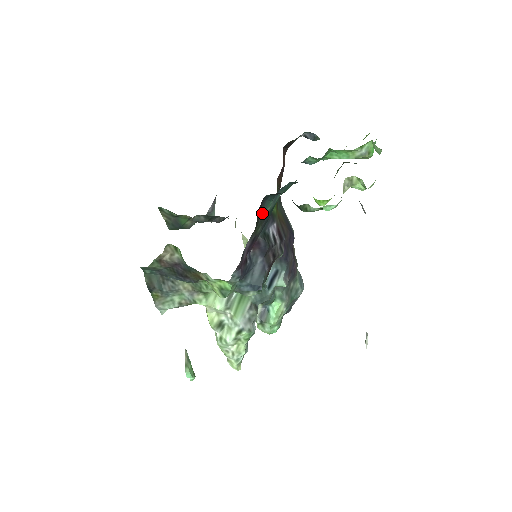
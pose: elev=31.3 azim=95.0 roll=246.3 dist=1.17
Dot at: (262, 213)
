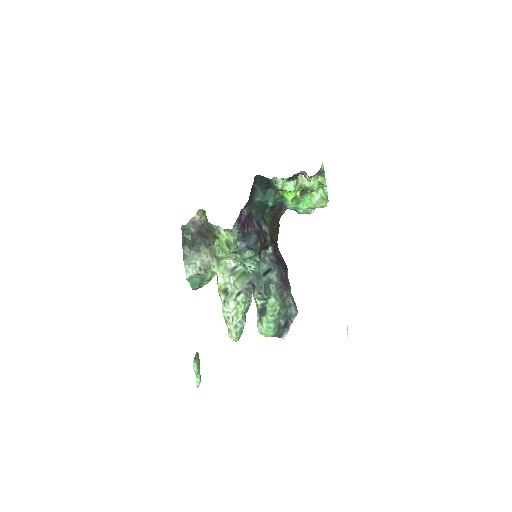
Dot at: (254, 198)
